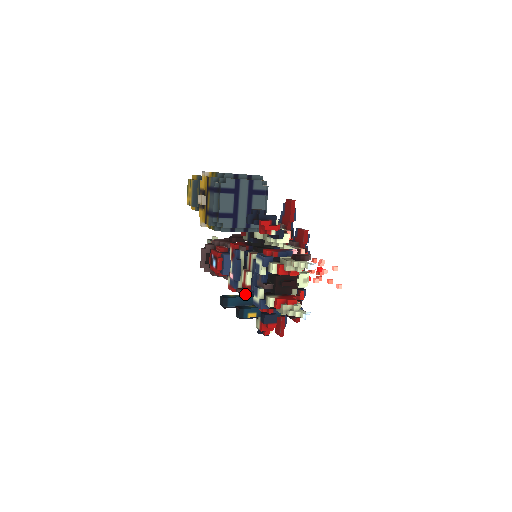
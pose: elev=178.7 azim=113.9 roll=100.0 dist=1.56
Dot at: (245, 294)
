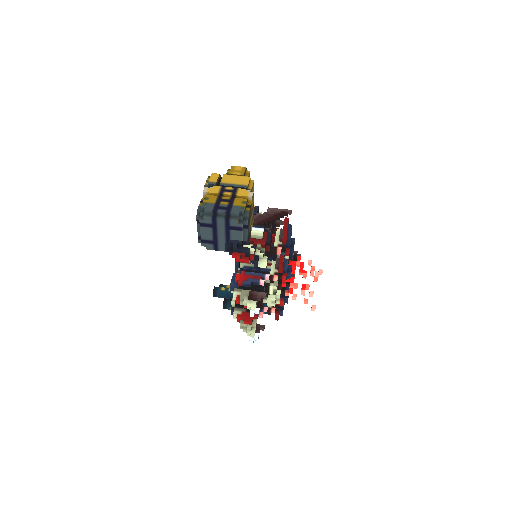
Dot at: occluded
